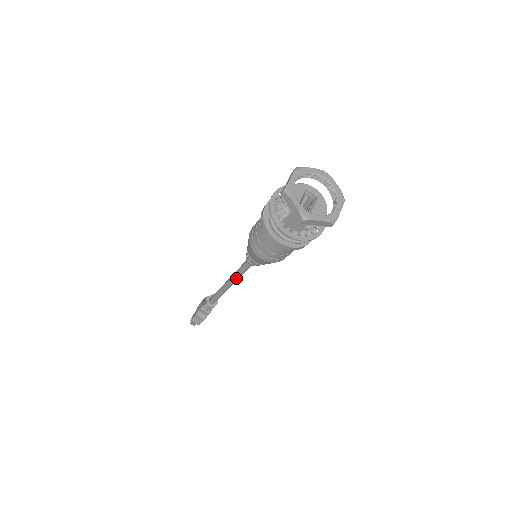
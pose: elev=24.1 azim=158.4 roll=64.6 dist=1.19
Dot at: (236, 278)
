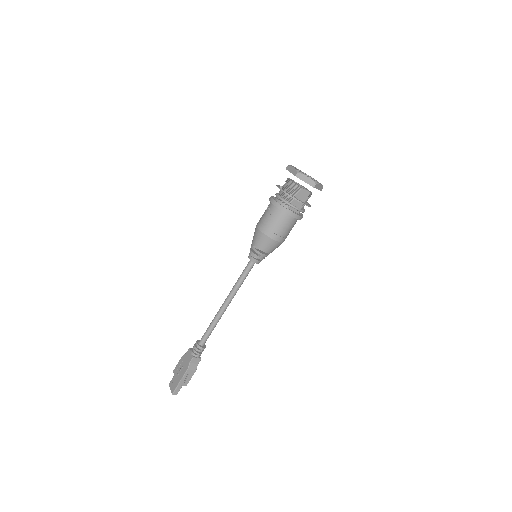
Dot at: (236, 291)
